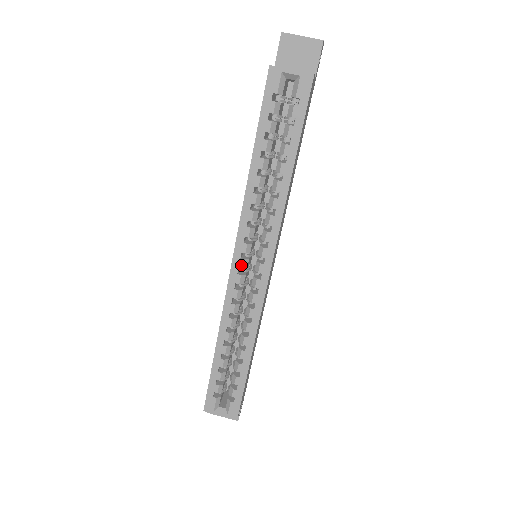
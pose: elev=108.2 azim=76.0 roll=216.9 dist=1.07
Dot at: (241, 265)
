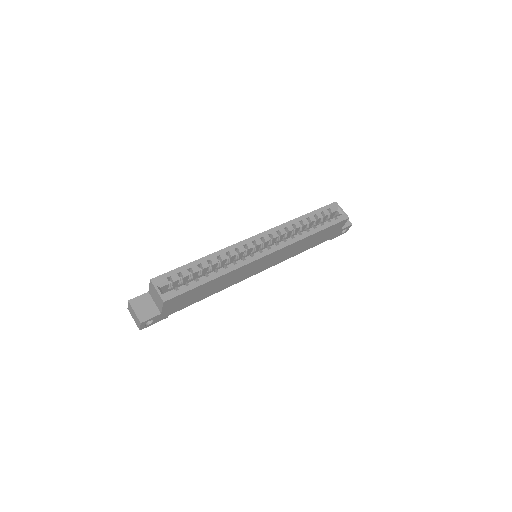
Dot at: (257, 240)
